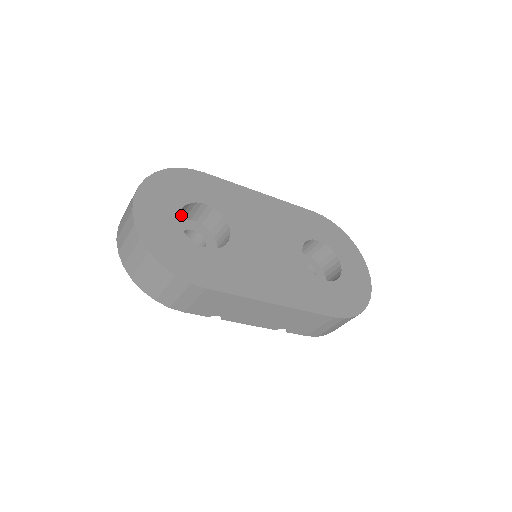
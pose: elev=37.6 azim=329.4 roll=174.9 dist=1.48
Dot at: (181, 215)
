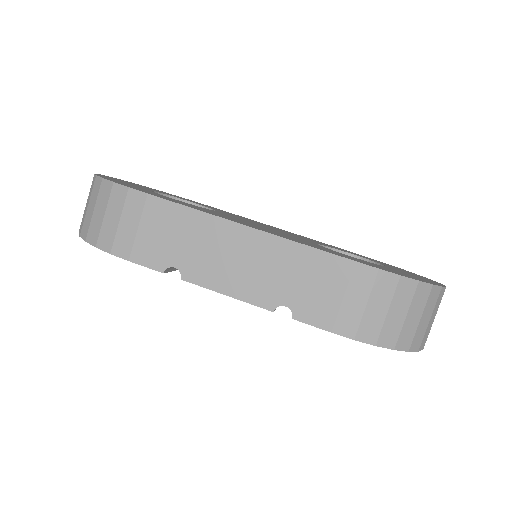
Dot at: occluded
